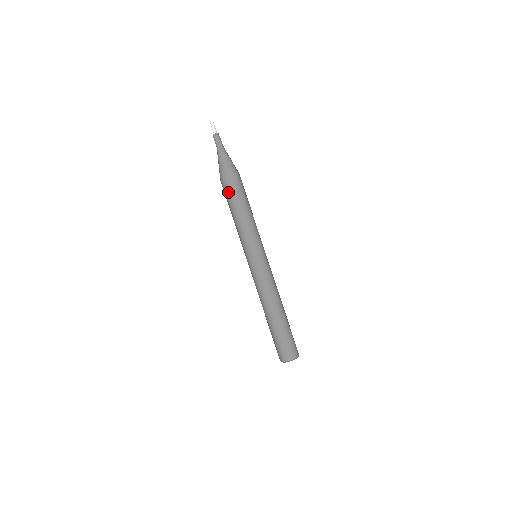
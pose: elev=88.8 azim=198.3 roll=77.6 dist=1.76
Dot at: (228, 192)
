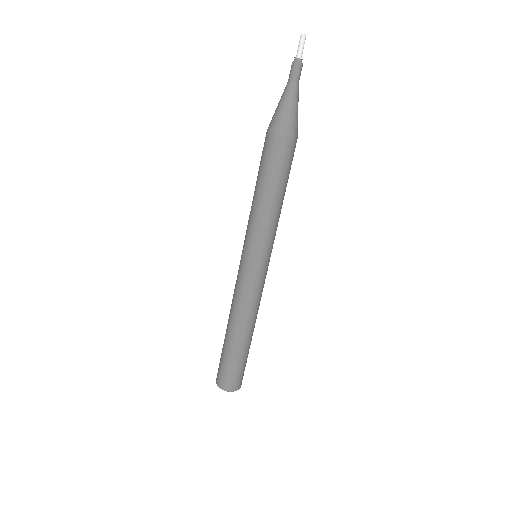
Dot at: (274, 160)
